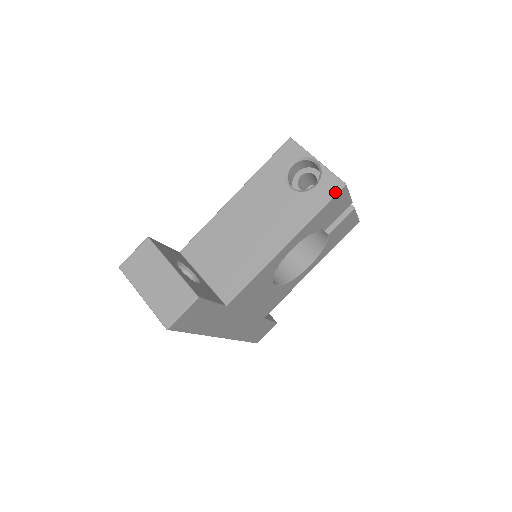
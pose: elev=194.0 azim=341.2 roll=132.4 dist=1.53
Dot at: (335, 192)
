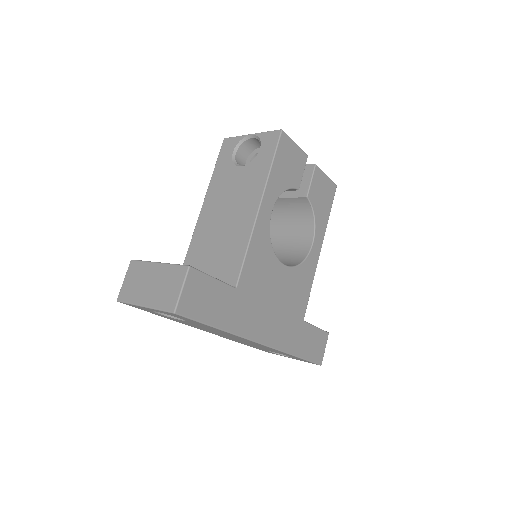
Dot at: (277, 140)
